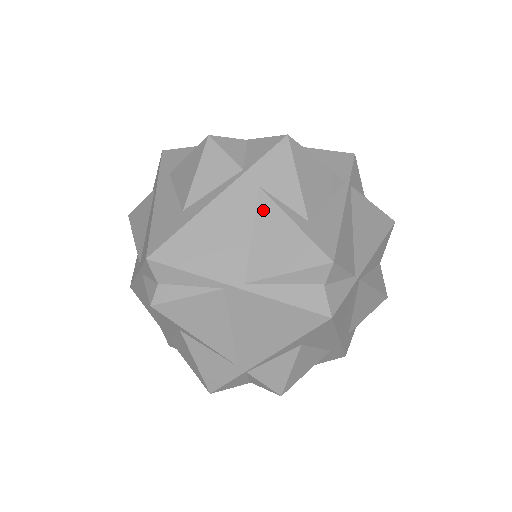
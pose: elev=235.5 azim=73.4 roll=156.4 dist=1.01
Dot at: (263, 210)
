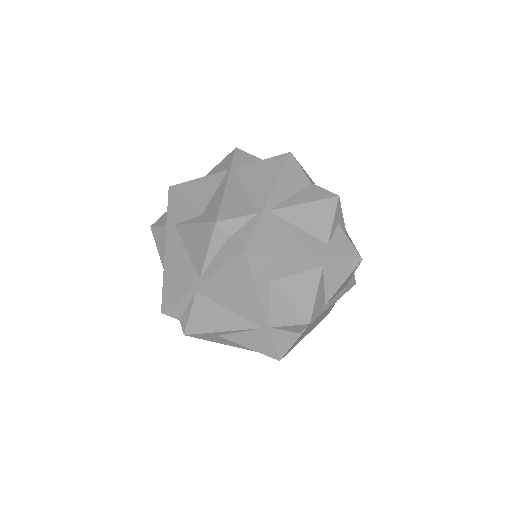
Dot at: (182, 234)
